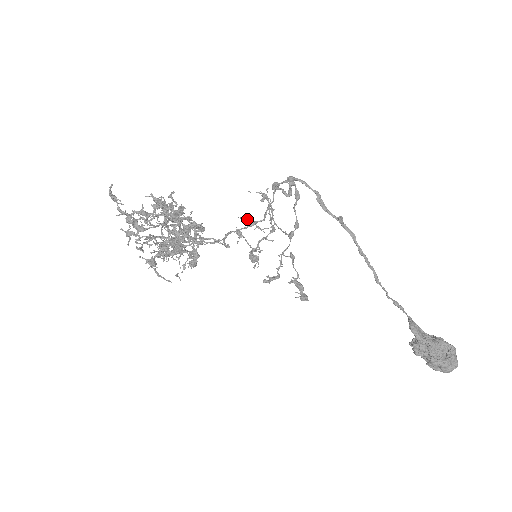
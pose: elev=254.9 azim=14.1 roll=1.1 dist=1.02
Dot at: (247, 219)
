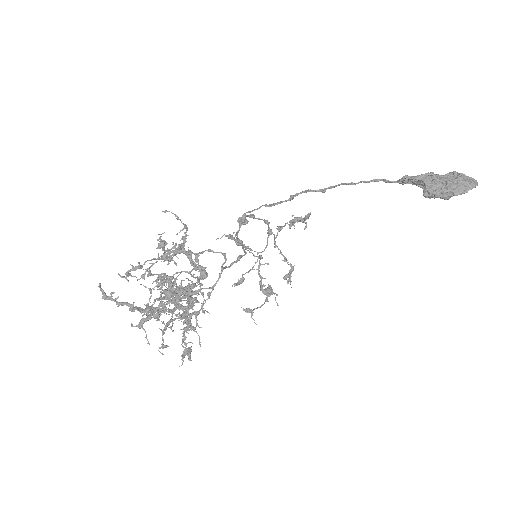
Dot at: (239, 281)
